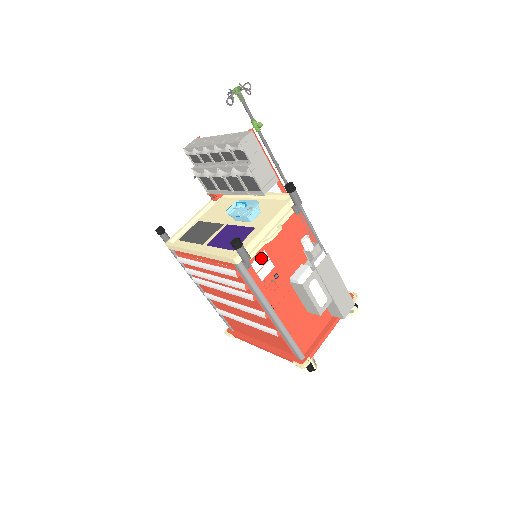
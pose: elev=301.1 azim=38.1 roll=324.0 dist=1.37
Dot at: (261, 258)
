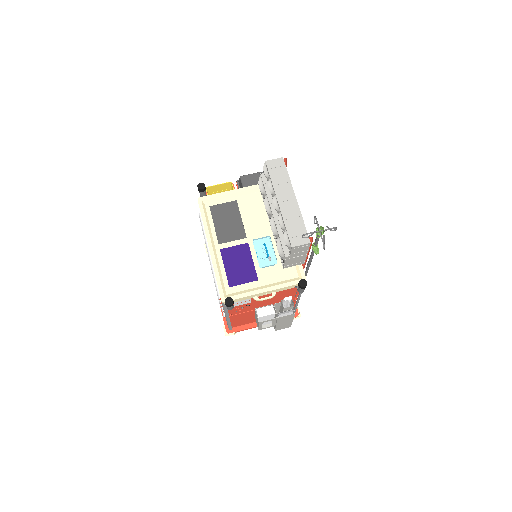
Dot at: (244, 300)
